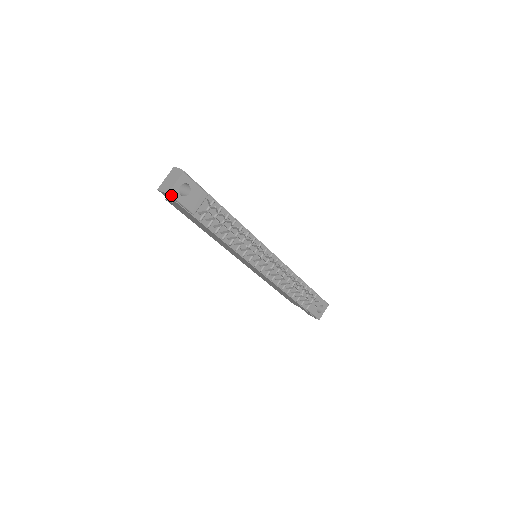
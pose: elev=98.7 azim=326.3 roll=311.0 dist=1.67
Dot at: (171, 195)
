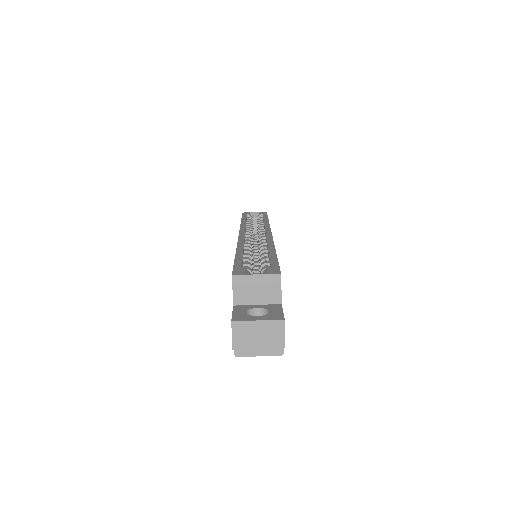
Dot at: (236, 353)
